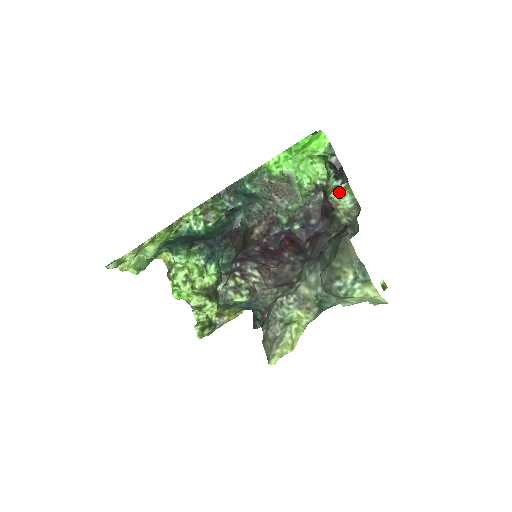
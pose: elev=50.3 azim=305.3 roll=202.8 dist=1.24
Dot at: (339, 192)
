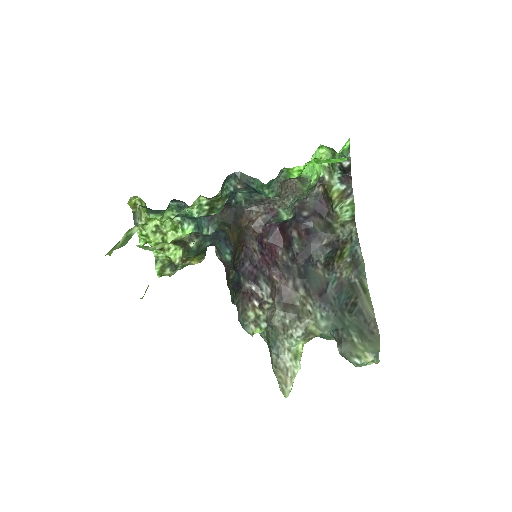
Dot at: (344, 207)
